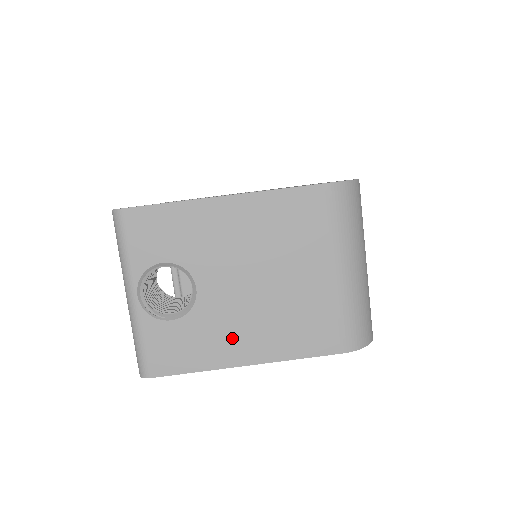
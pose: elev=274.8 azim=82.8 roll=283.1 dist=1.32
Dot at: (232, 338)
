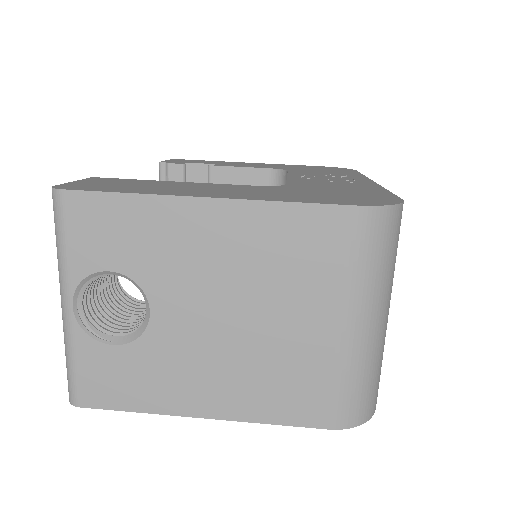
Dot at: (188, 382)
